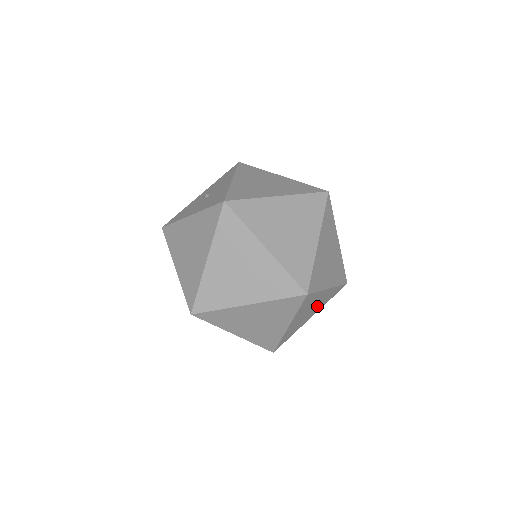
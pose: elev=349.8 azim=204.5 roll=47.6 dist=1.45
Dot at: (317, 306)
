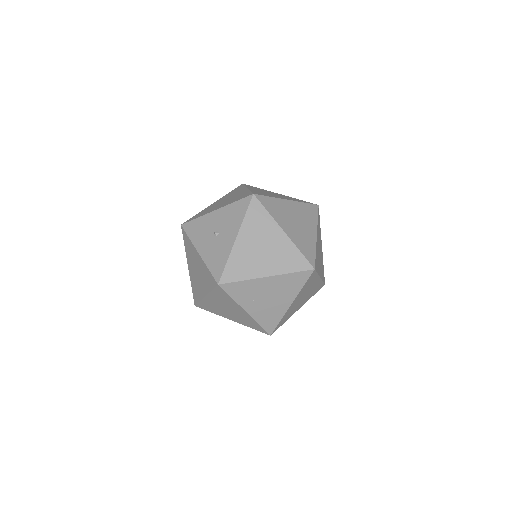
Dot at: occluded
